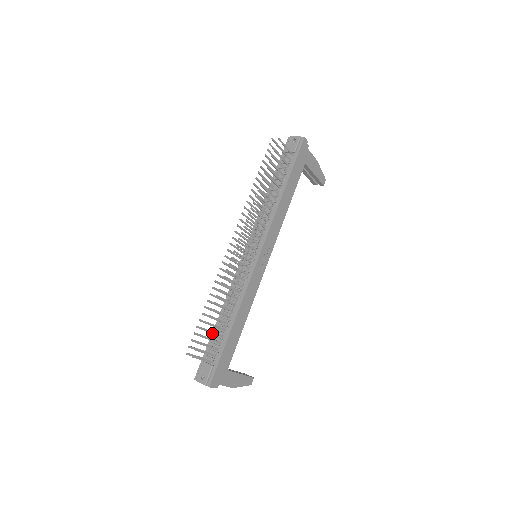
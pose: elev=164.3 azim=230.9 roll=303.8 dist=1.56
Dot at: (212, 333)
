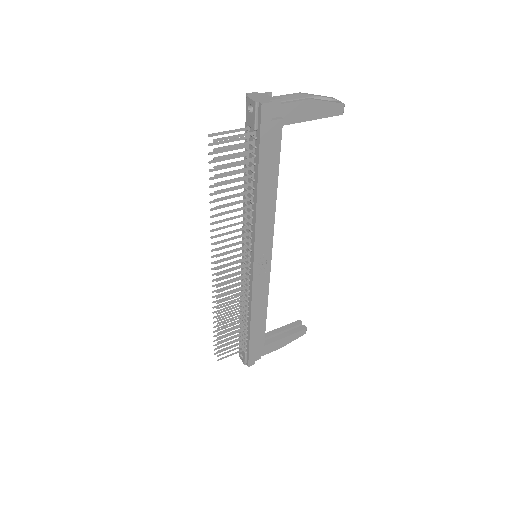
Dot at: (230, 338)
